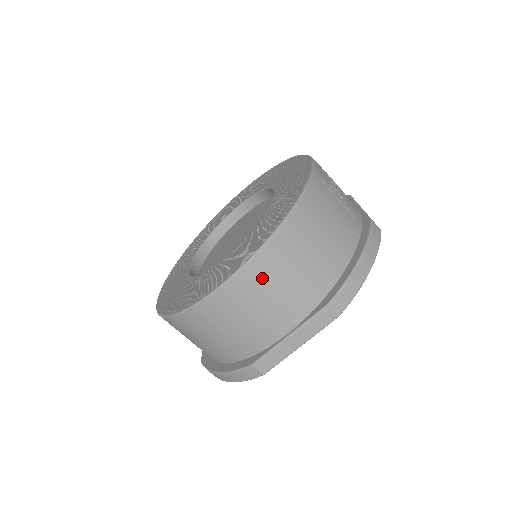
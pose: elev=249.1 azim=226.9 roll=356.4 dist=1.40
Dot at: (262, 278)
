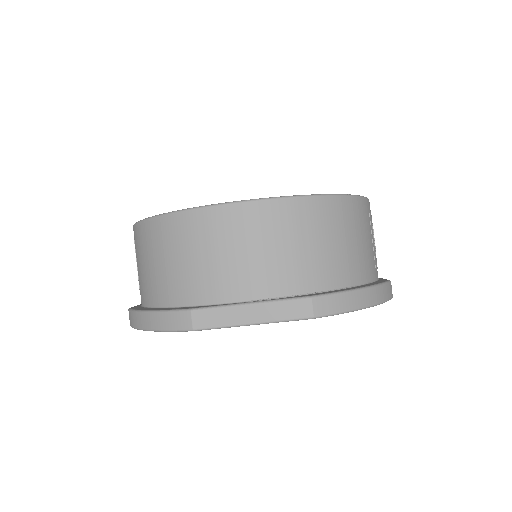
Dot at: (269, 224)
